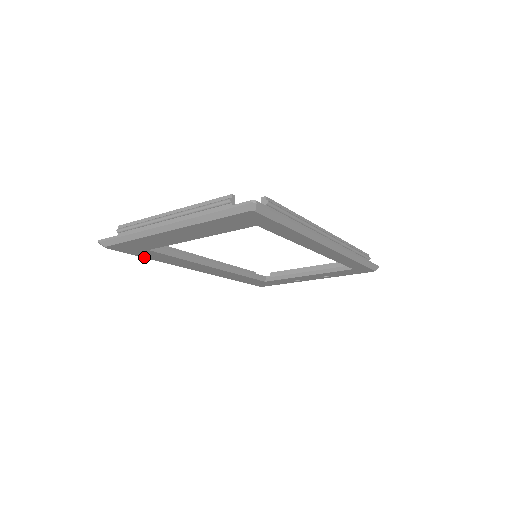
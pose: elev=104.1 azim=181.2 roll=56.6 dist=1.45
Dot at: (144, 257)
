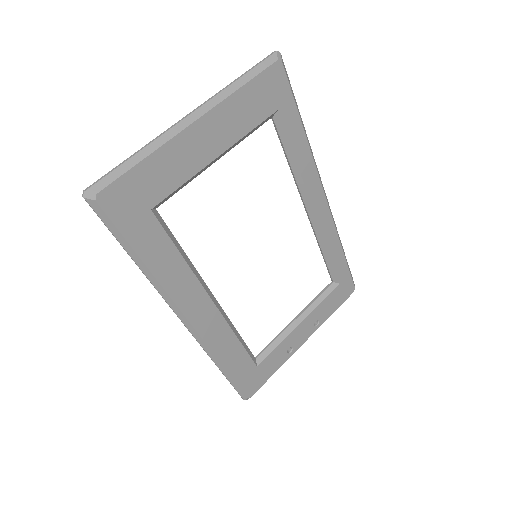
Dot at: (136, 250)
